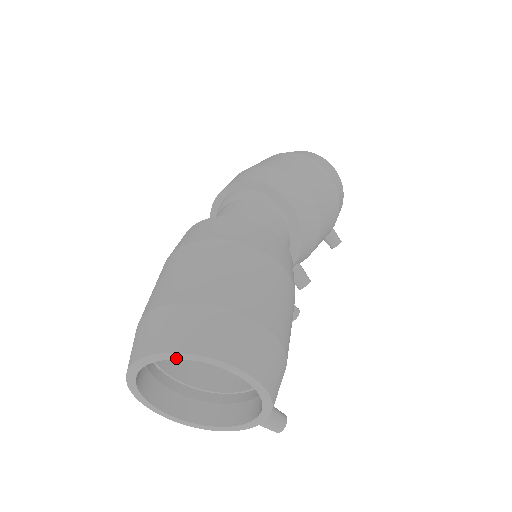
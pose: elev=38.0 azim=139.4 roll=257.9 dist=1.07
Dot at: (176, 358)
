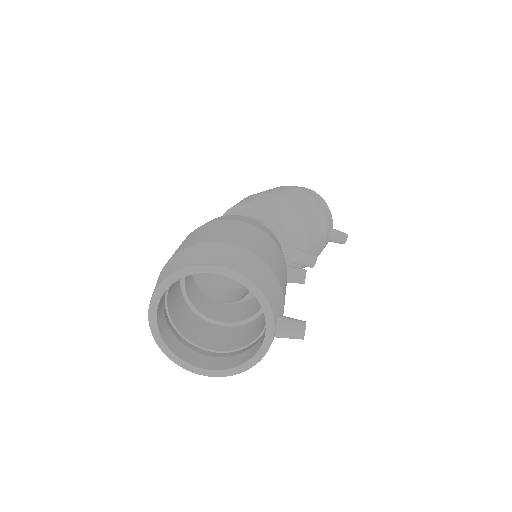
Dot at: (167, 287)
